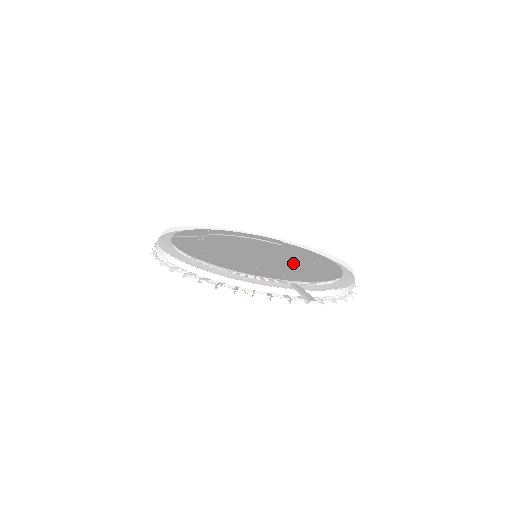
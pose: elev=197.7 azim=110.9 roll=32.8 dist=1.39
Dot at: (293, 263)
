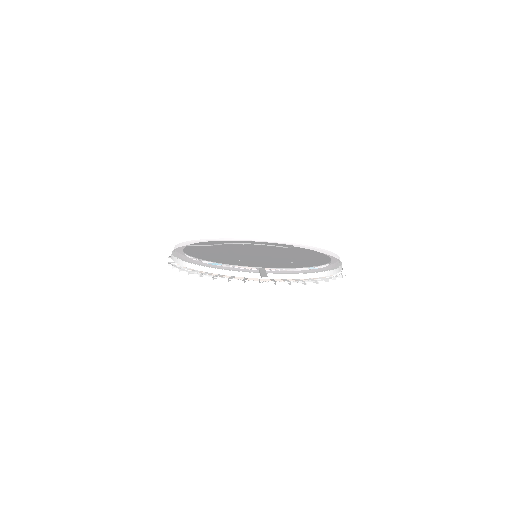
Dot at: (282, 258)
